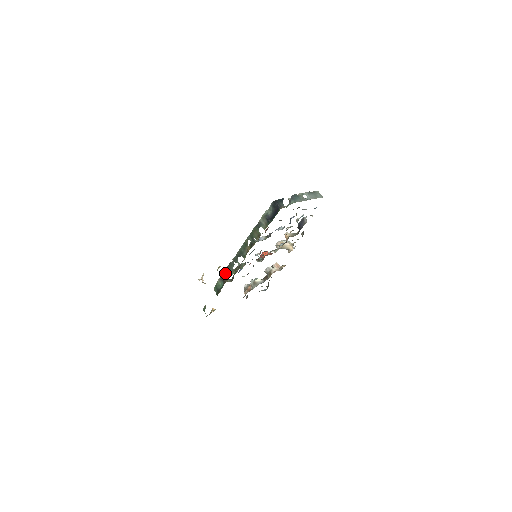
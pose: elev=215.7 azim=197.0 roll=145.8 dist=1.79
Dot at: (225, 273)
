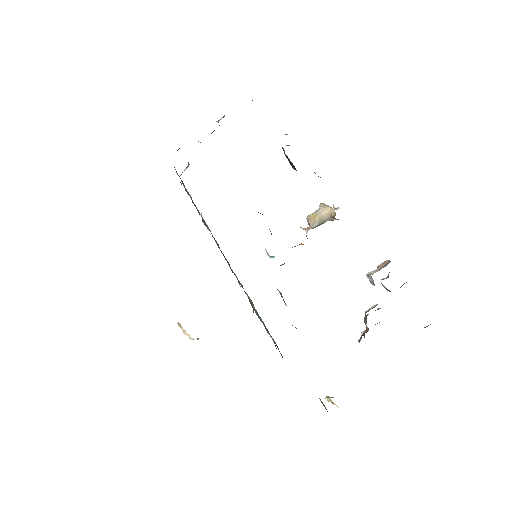
Dot at: occluded
